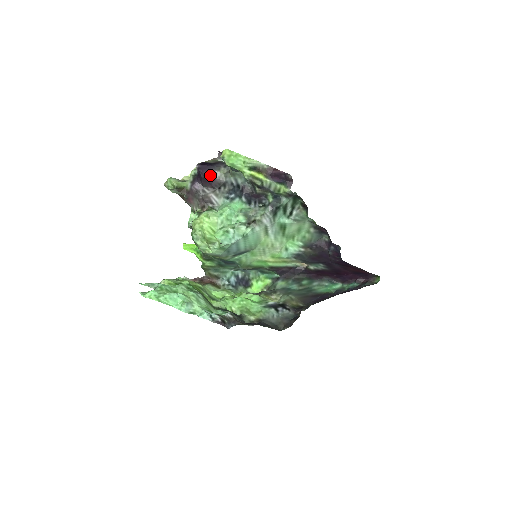
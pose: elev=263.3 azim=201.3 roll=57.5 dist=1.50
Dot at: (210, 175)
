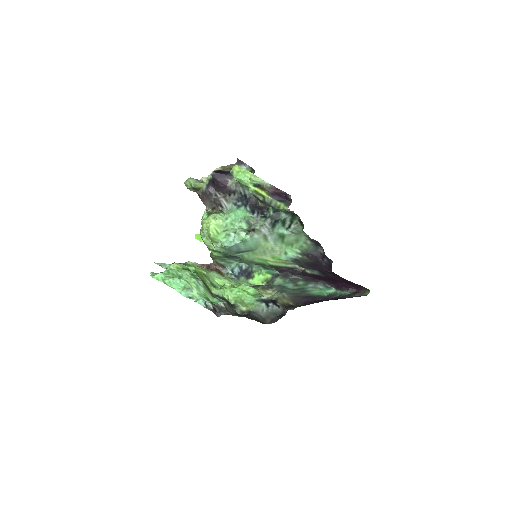
Dot at: (222, 183)
